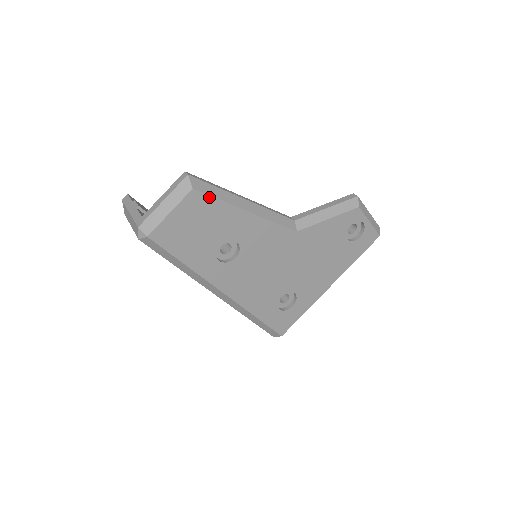
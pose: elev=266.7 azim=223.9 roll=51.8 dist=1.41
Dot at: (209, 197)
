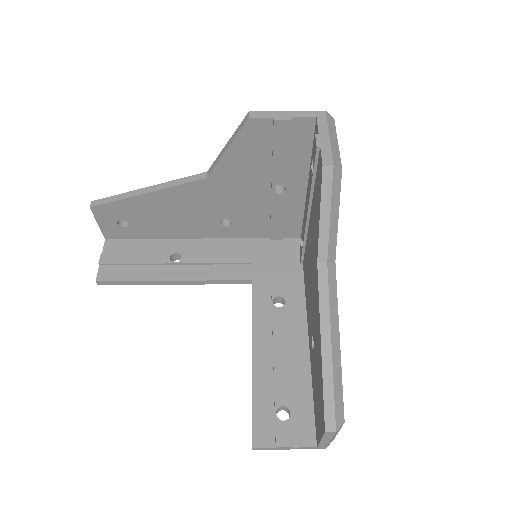
Dot at: (342, 398)
